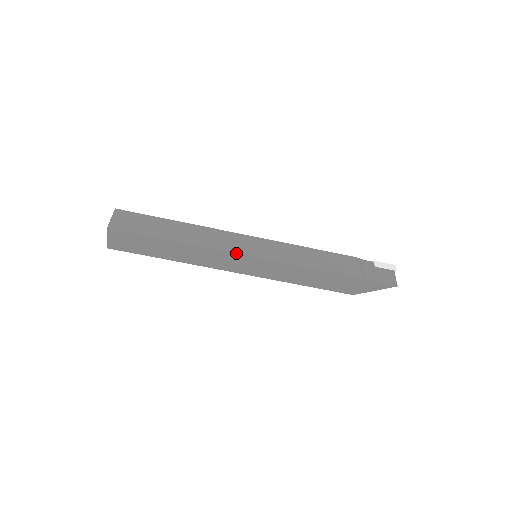
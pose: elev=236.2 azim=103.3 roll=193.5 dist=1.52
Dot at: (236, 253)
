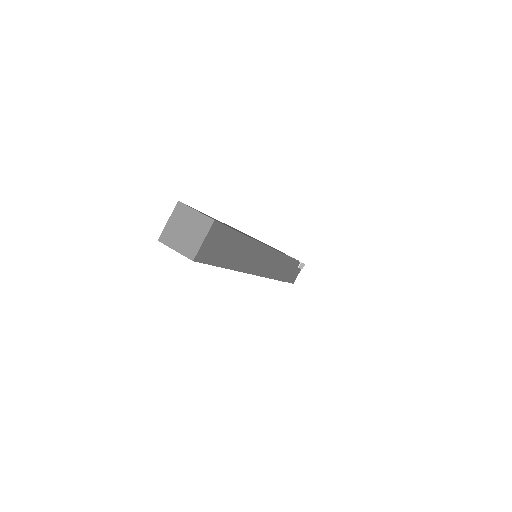
Dot at: (254, 274)
